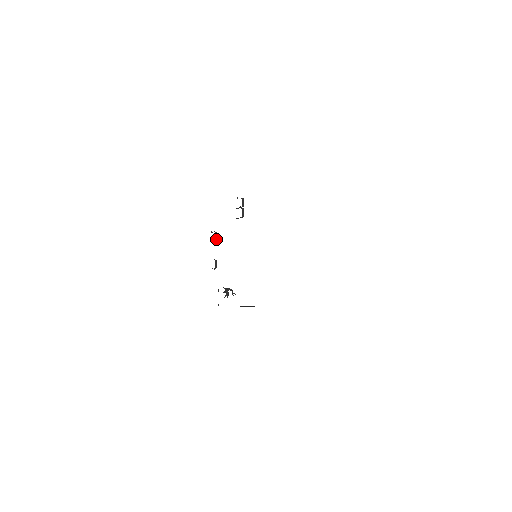
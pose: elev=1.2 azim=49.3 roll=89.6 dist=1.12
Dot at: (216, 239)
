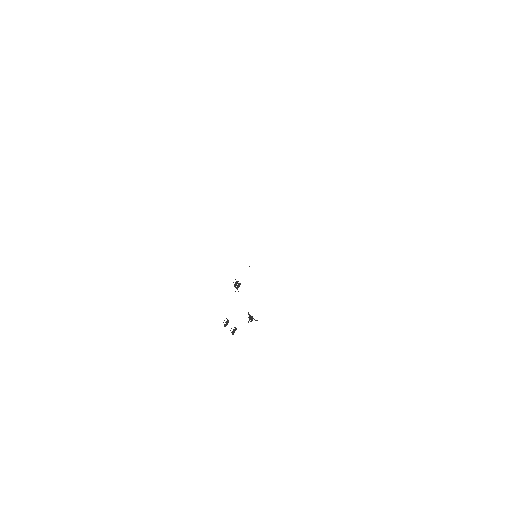
Dot at: (228, 320)
